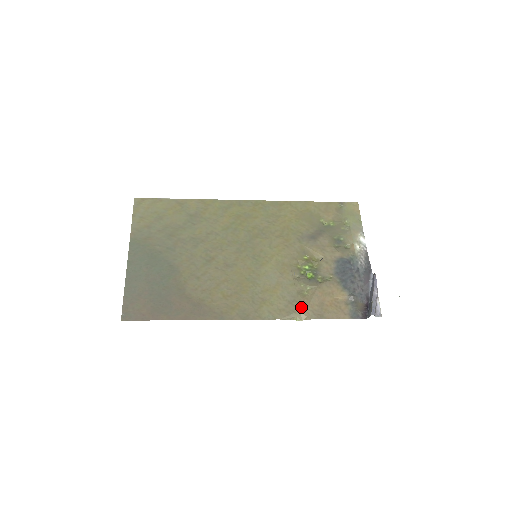
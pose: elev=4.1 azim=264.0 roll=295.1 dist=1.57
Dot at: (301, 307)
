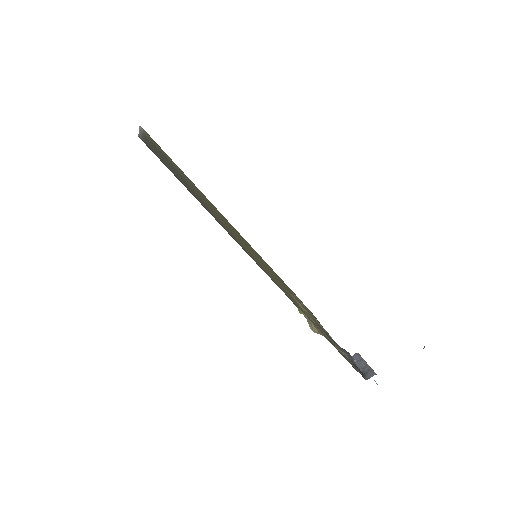
Dot at: occluded
